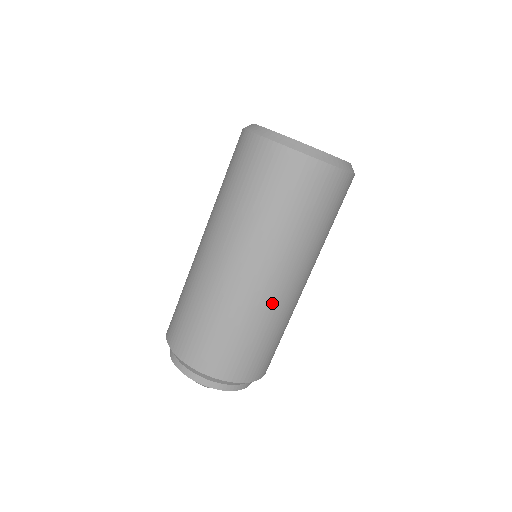
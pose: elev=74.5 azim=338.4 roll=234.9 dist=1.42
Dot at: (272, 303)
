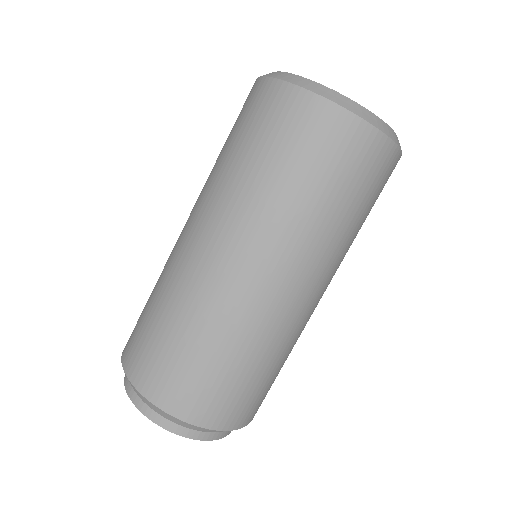
Dot at: (306, 322)
